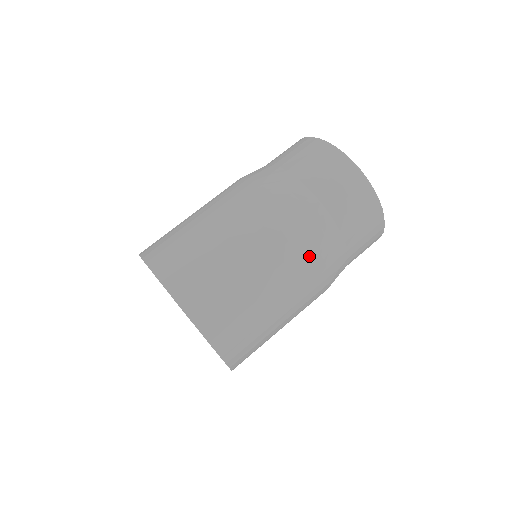
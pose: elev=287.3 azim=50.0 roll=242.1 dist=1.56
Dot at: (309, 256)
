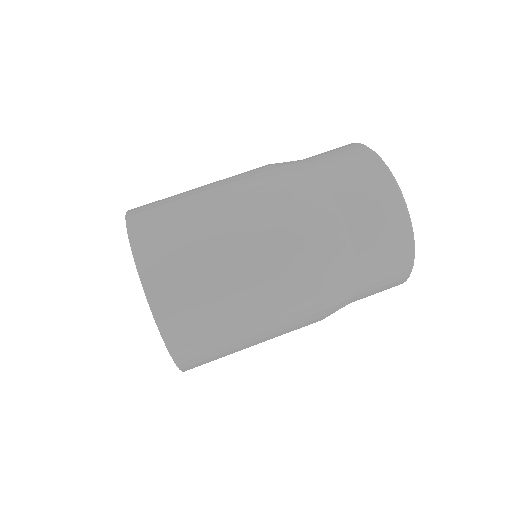
Dot at: (296, 235)
